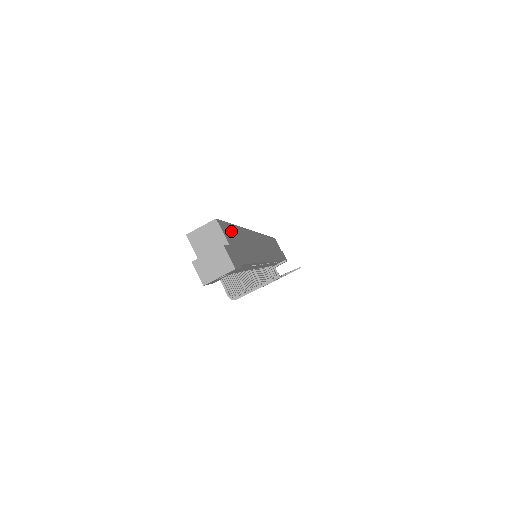
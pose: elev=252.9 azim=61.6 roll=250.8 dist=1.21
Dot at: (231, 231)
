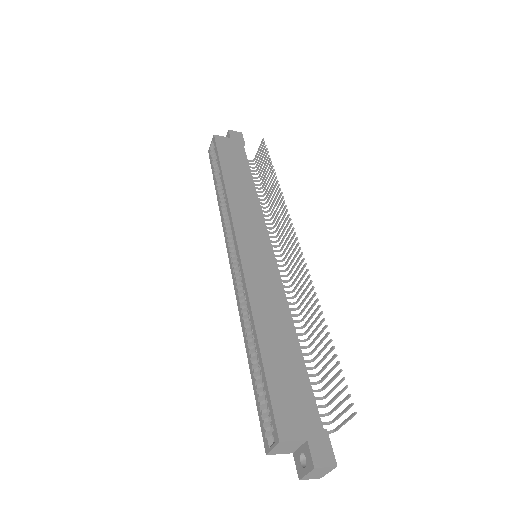
Dot at: (279, 393)
